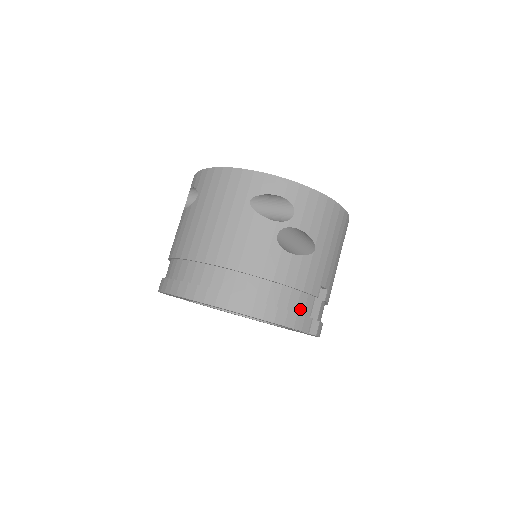
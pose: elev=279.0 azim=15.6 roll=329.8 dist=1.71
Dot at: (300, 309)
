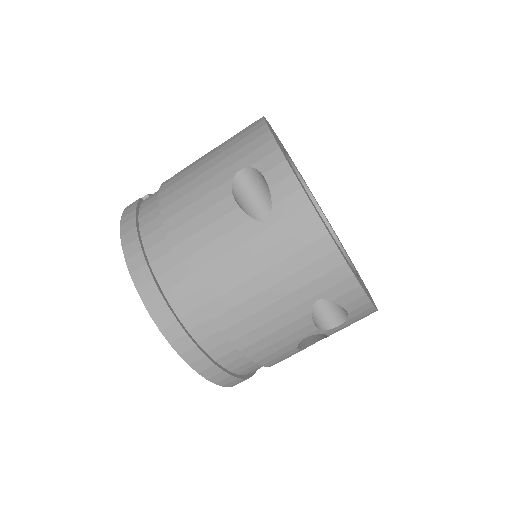
Dot at: occluded
